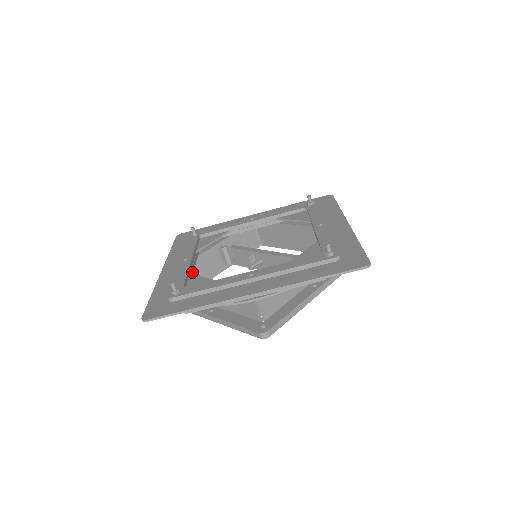
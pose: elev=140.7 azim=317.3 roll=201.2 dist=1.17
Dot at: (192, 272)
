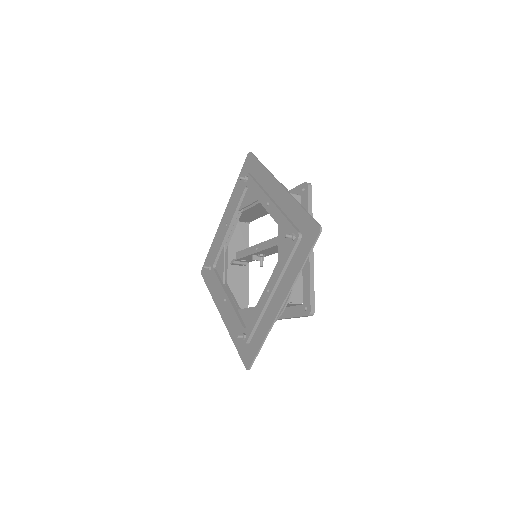
Dot at: (237, 305)
